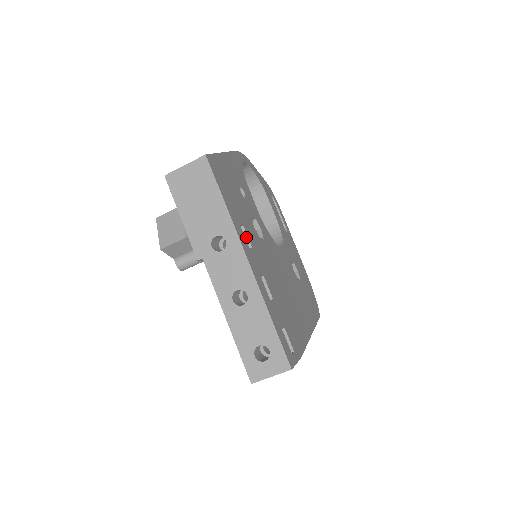
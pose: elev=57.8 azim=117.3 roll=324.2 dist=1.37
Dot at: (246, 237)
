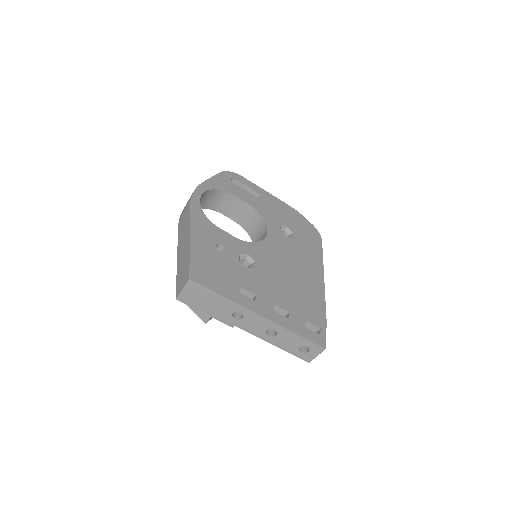
Dot at: (248, 292)
